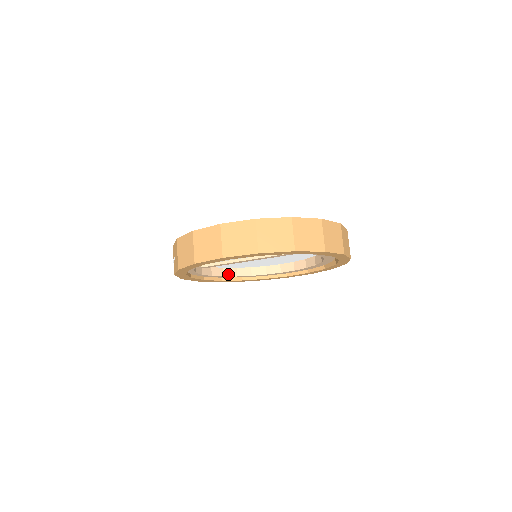
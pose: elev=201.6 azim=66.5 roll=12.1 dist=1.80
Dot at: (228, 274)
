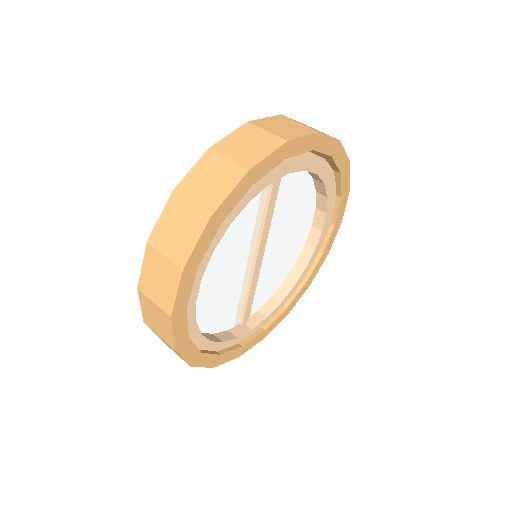
Dot at: (283, 296)
